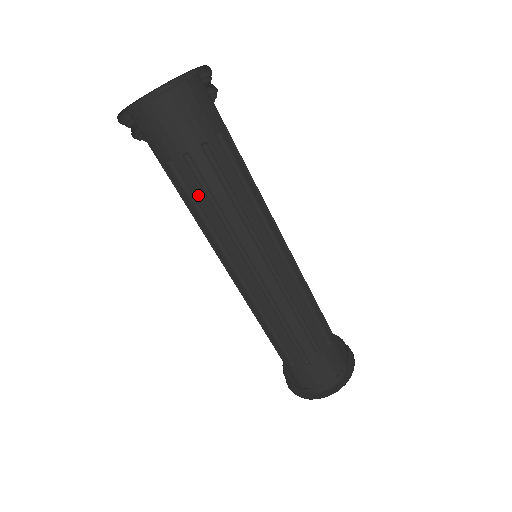
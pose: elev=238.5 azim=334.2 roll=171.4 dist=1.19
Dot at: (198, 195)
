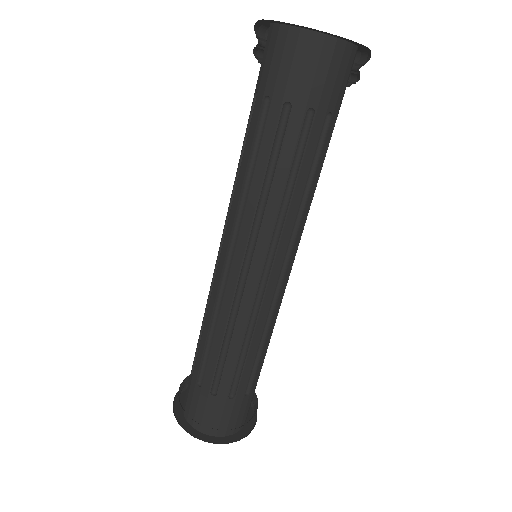
Dot at: (285, 157)
